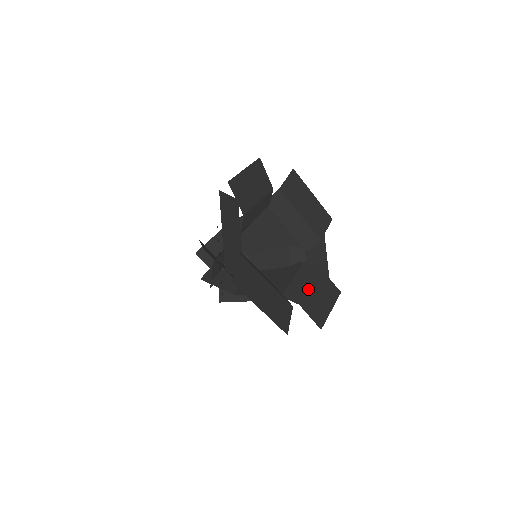
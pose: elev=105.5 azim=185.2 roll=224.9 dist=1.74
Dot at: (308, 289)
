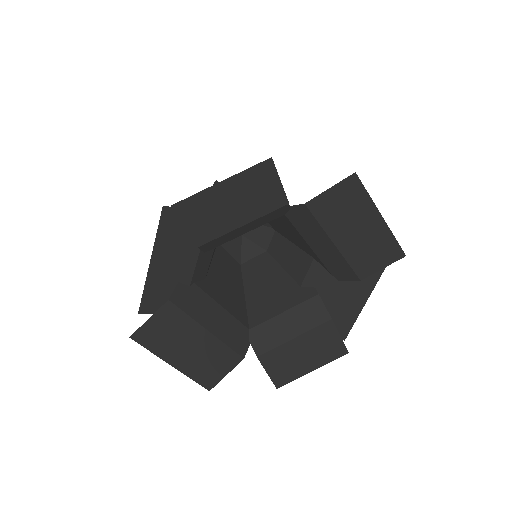
Dot at: (287, 341)
